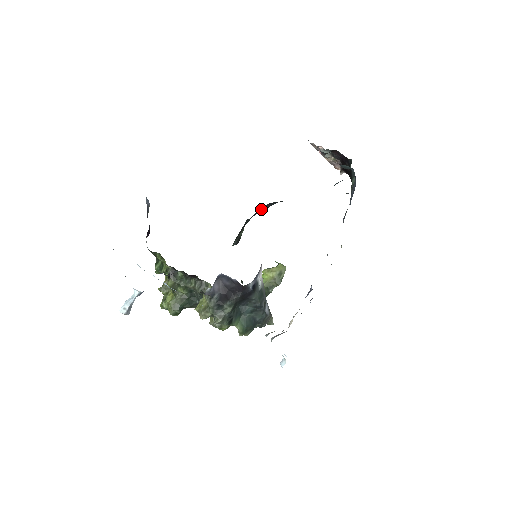
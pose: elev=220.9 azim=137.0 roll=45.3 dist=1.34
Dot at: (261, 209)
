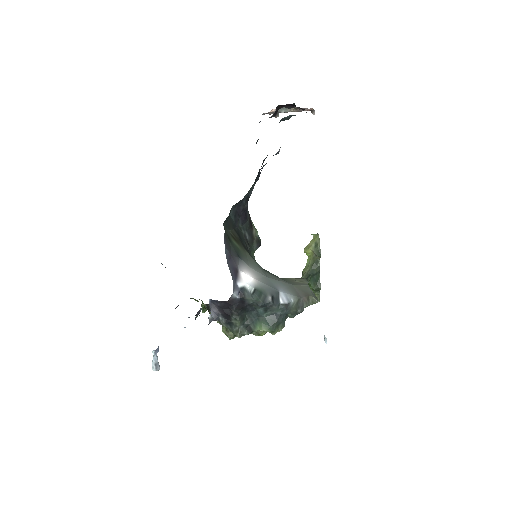
Dot at: (231, 217)
